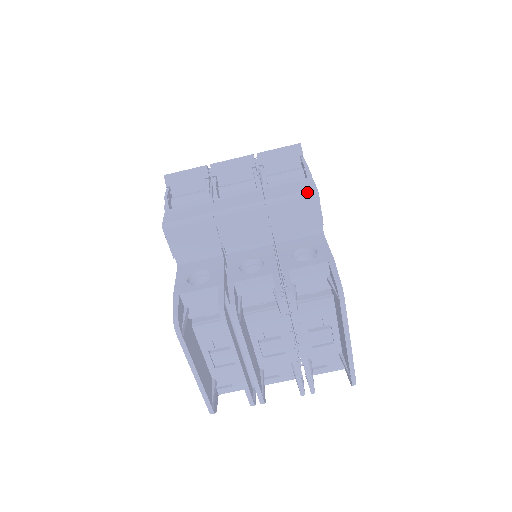
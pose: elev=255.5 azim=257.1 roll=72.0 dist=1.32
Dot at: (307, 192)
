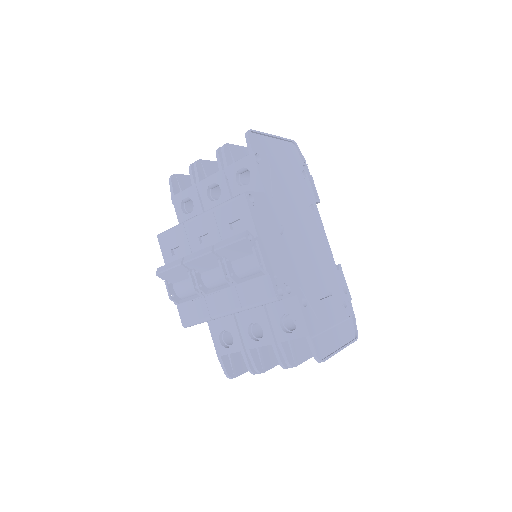
Dot at: (270, 301)
